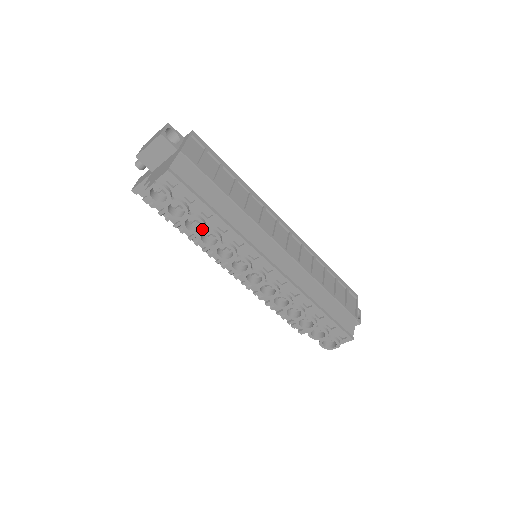
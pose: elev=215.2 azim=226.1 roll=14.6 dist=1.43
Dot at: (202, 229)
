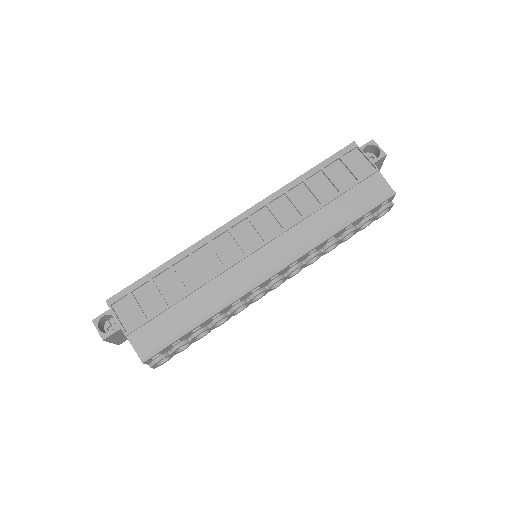
Dot at: (209, 329)
